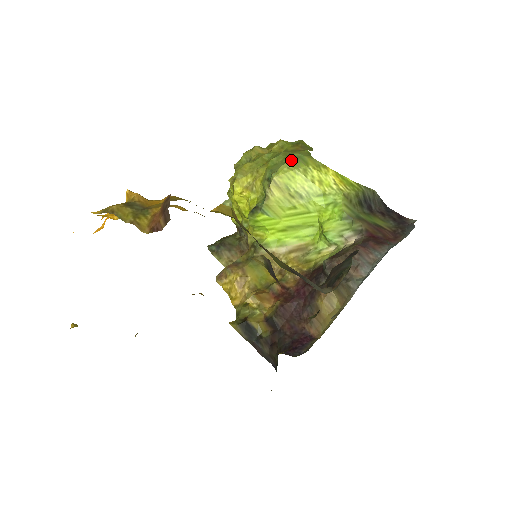
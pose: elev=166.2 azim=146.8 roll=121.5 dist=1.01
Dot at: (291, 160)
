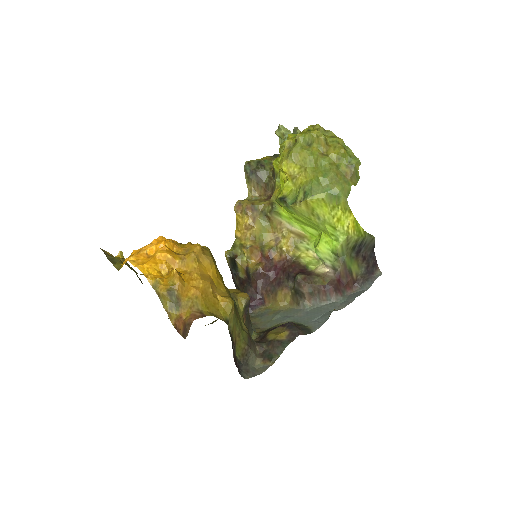
Dot at: (330, 194)
